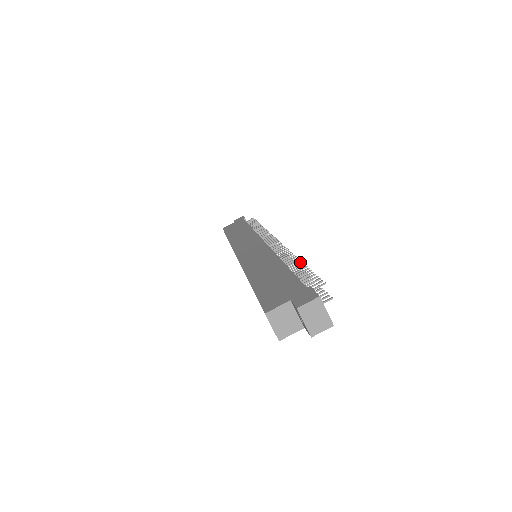
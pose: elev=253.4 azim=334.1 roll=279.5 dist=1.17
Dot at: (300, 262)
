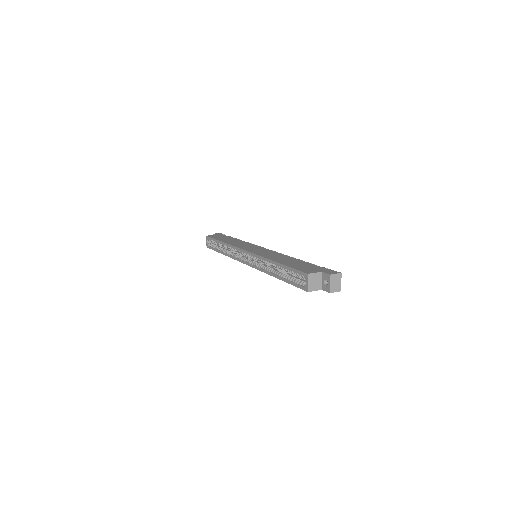
Dot at: occluded
